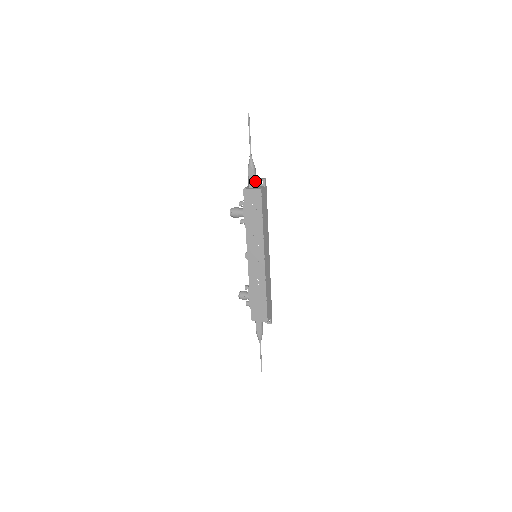
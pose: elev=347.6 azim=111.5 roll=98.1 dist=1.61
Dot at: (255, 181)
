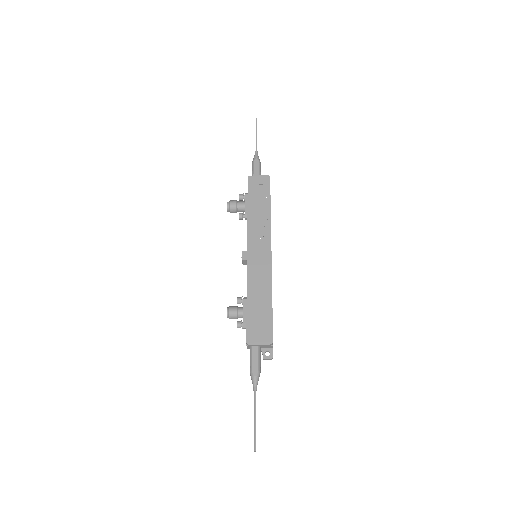
Dot at: (260, 173)
